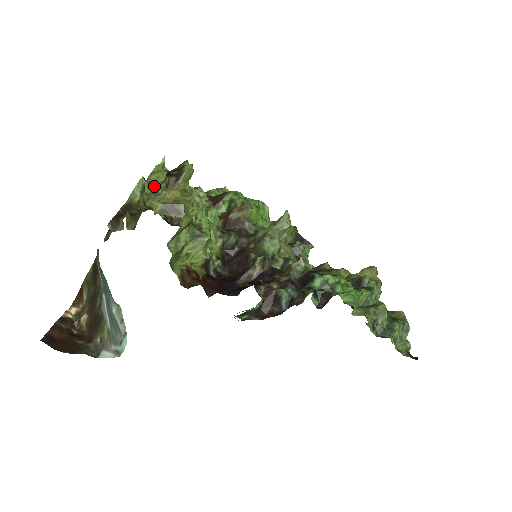
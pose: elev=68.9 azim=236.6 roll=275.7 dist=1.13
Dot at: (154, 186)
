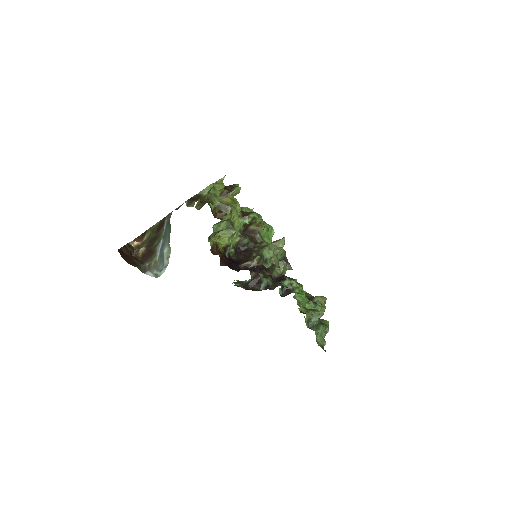
Dot at: (216, 191)
